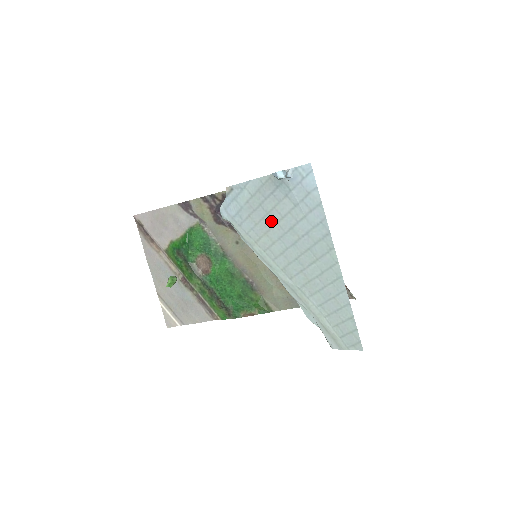
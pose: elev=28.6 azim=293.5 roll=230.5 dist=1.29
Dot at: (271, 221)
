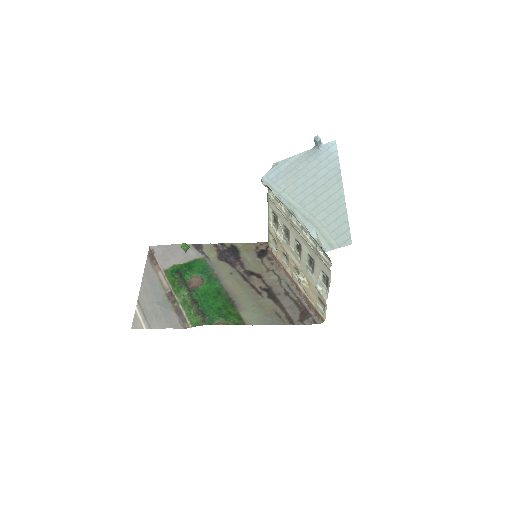
Dot at: (300, 175)
